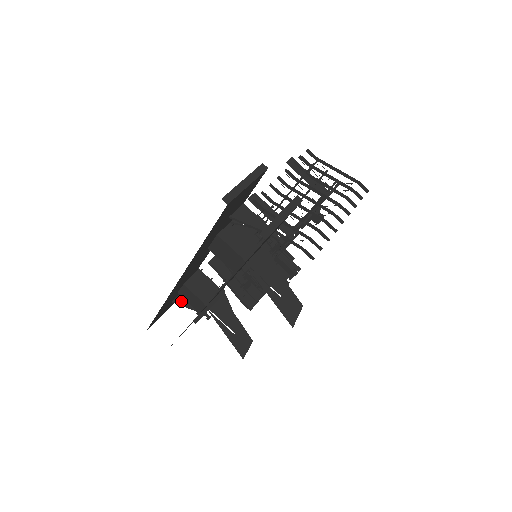
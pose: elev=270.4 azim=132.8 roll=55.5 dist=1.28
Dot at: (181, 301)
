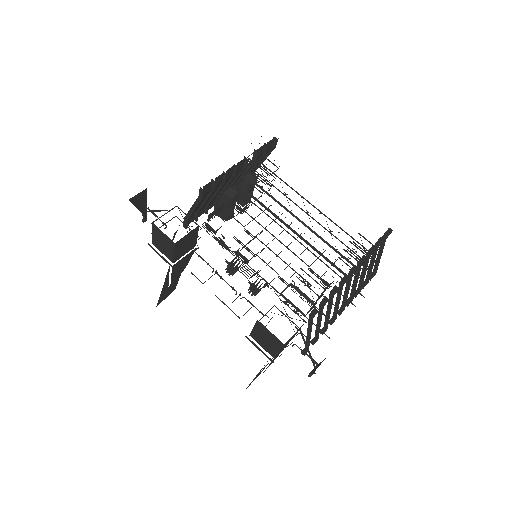
Dot at: (137, 201)
